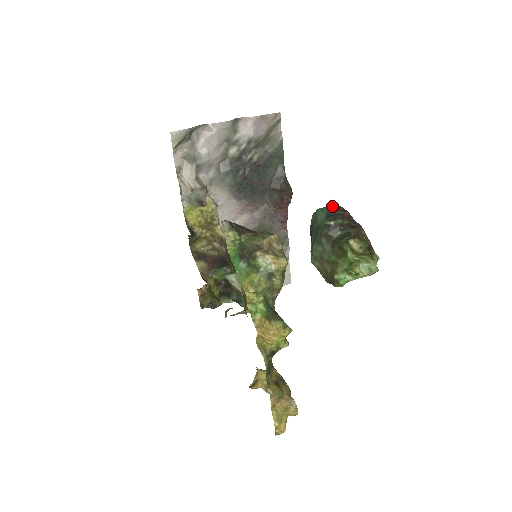
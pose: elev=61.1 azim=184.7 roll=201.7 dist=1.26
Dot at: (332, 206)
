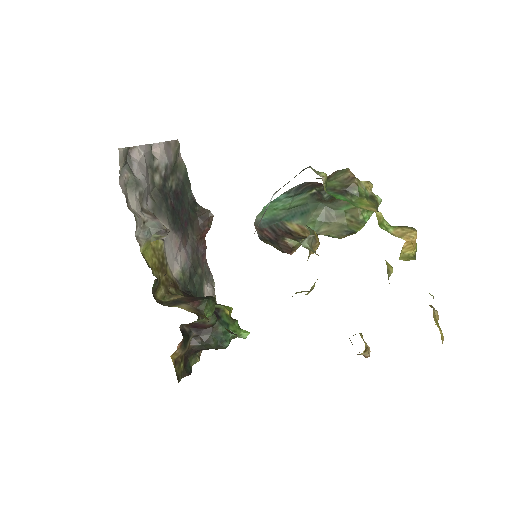
Dot at: (290, 189)
